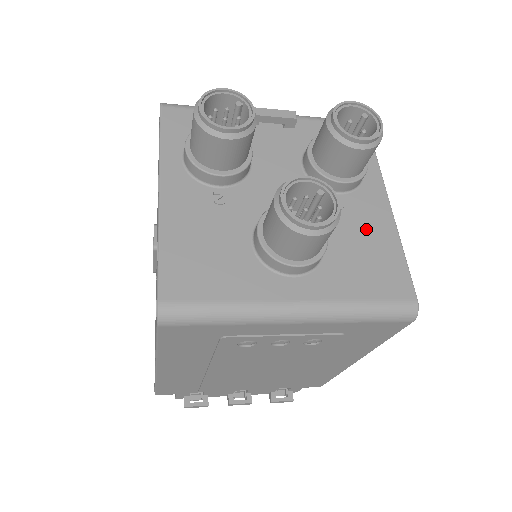
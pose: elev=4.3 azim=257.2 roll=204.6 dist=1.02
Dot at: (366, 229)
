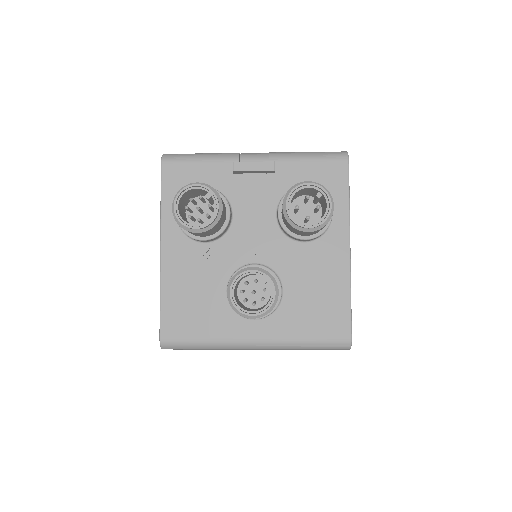
Dot at: (322, 276)
